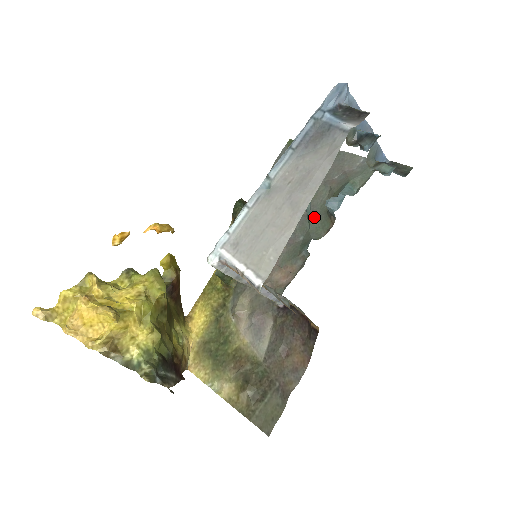
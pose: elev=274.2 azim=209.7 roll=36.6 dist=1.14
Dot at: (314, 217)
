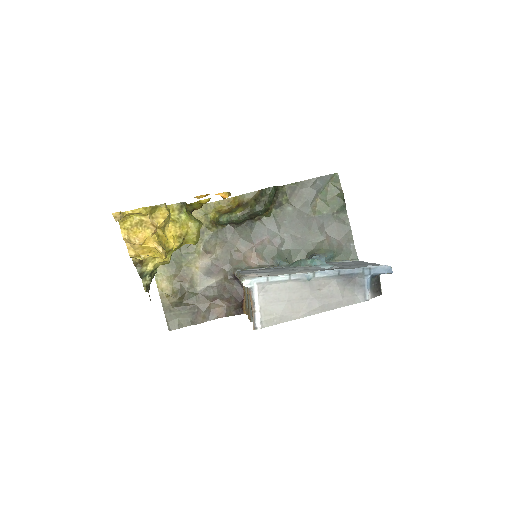
Dot at: (300, 246)
